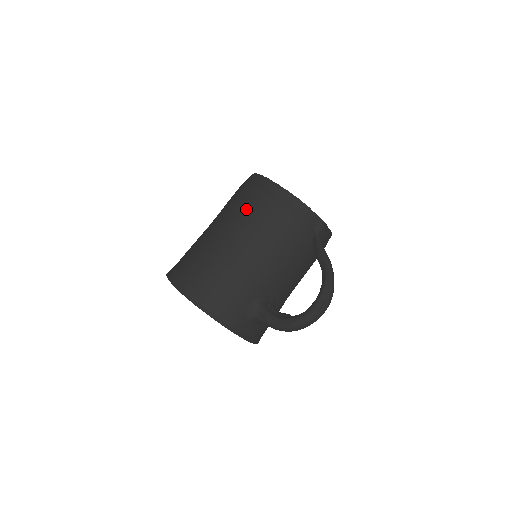
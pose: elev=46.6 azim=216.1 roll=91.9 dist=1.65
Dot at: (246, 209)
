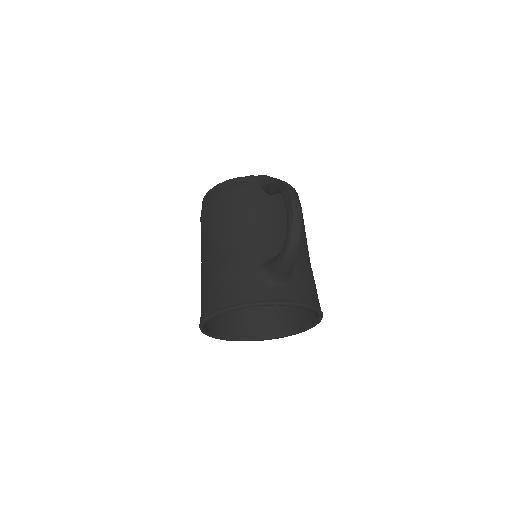
Dot at: (204, 226)
